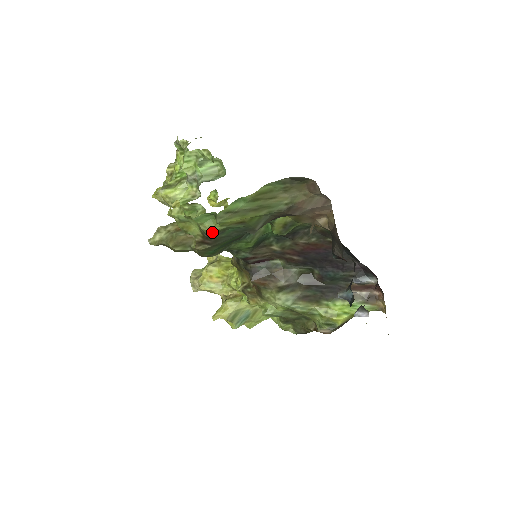
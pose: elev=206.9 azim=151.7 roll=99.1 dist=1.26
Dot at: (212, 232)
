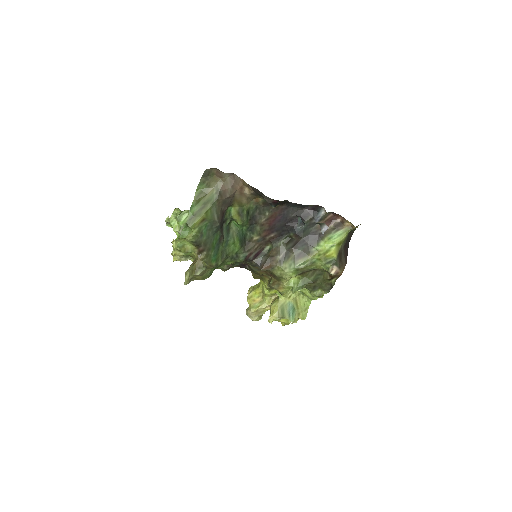
Dot at: (195, 238)
